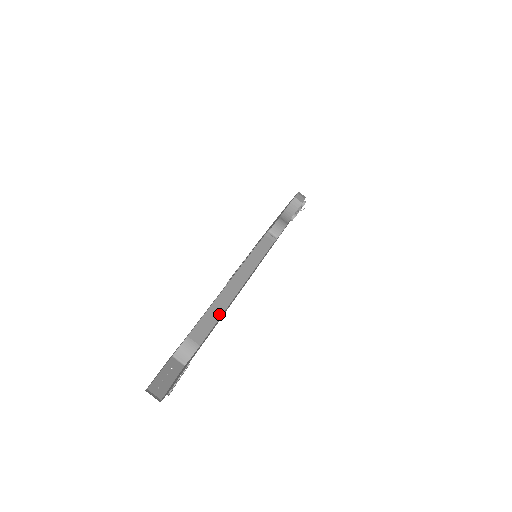
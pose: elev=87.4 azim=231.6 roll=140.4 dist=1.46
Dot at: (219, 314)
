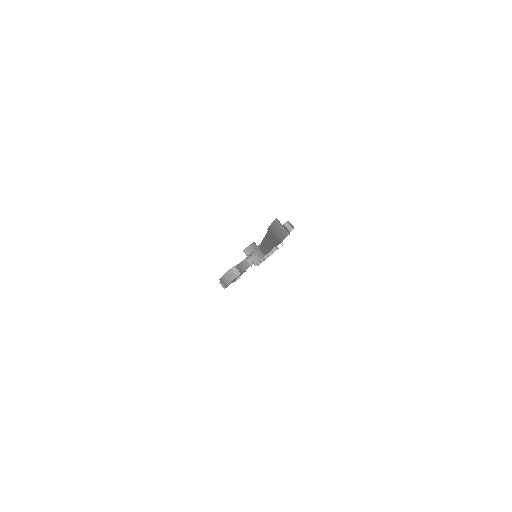
Dot at: occluded
